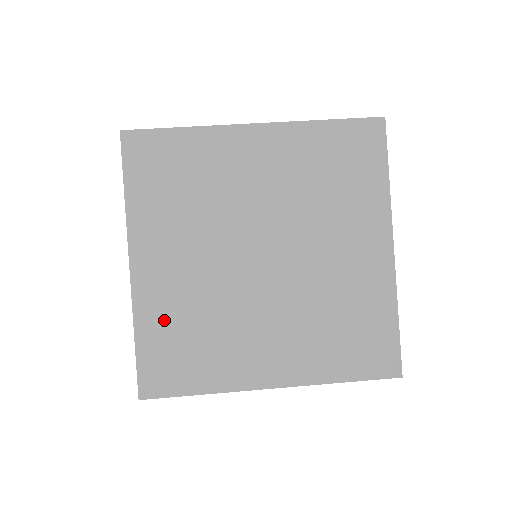
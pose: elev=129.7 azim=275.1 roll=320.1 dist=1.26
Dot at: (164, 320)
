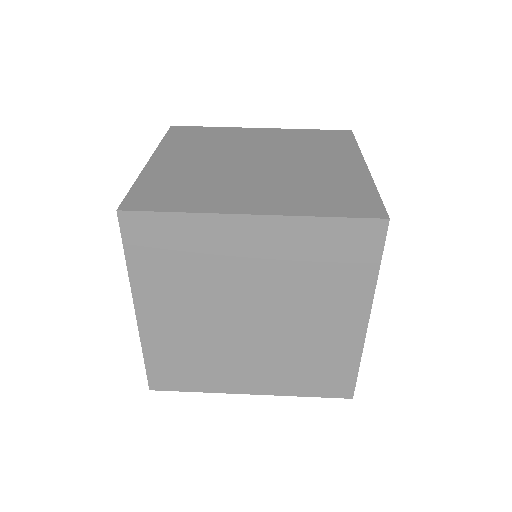
Dot at: (164, 179)
